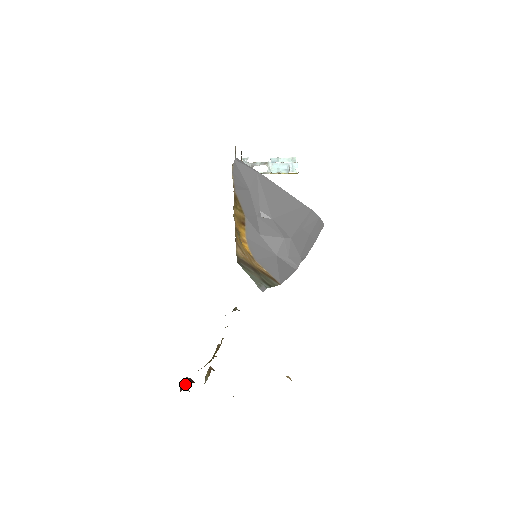
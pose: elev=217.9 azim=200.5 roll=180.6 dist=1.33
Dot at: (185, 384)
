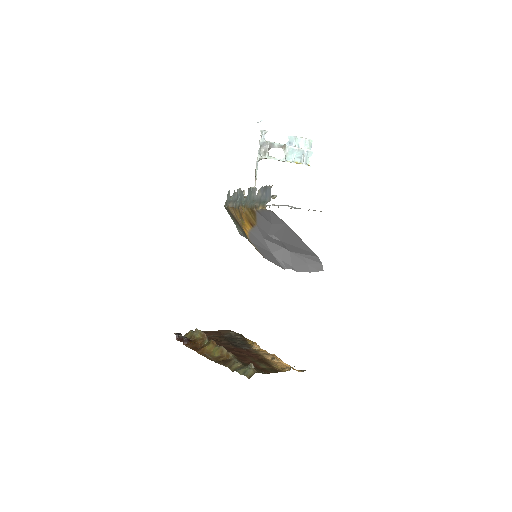
Dot at: (184, 343)
